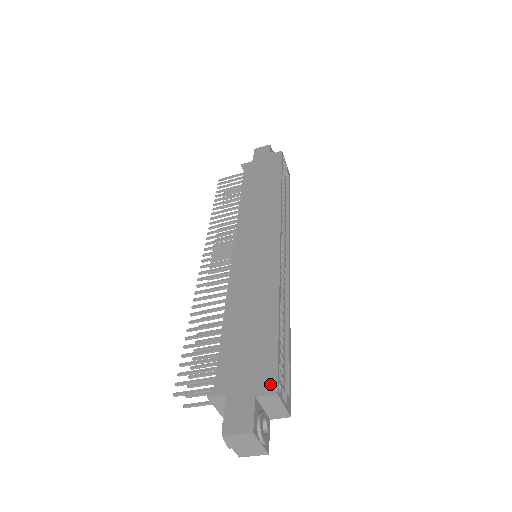
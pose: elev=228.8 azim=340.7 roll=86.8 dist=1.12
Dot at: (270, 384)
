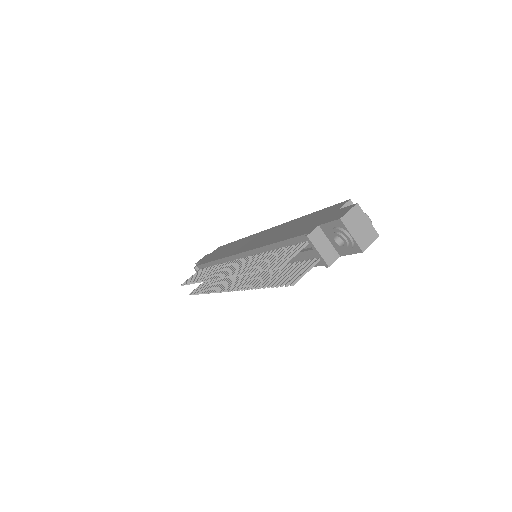
Dot at: (341, 204)
